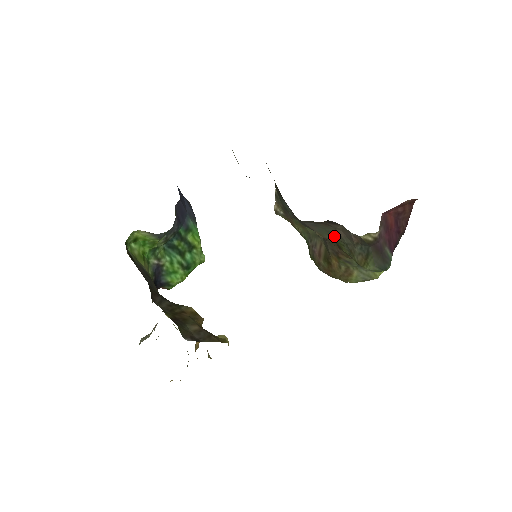
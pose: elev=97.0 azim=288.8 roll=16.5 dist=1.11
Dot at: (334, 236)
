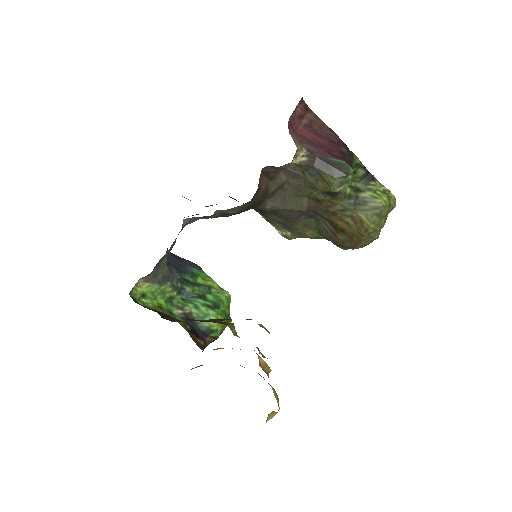
Dot at: (299, 193)
